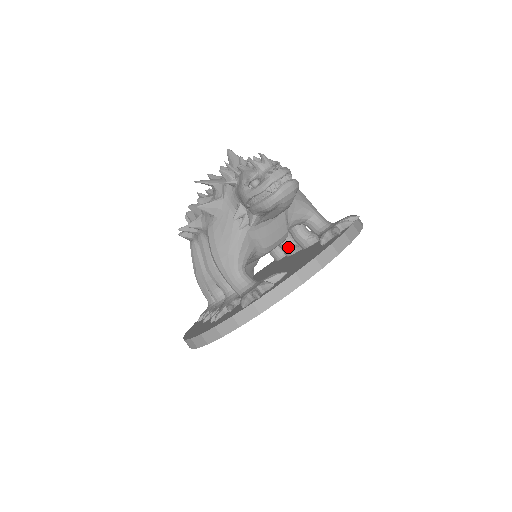
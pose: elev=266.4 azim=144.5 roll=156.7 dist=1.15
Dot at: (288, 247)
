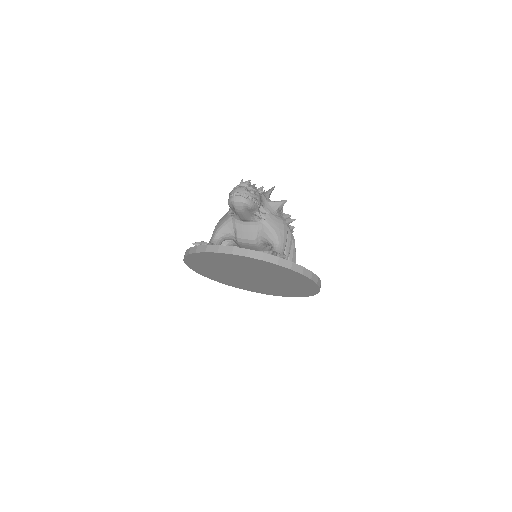
Dot at: occluded
